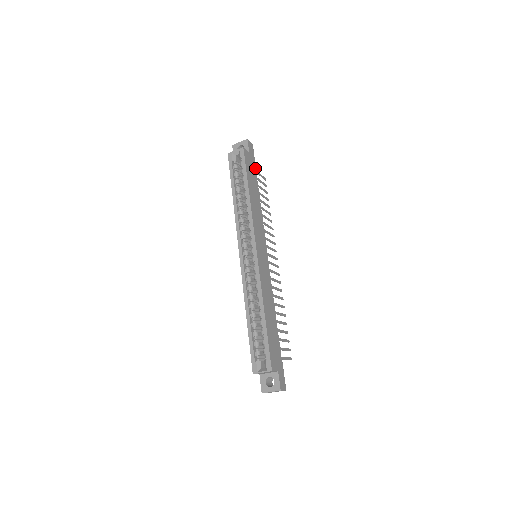
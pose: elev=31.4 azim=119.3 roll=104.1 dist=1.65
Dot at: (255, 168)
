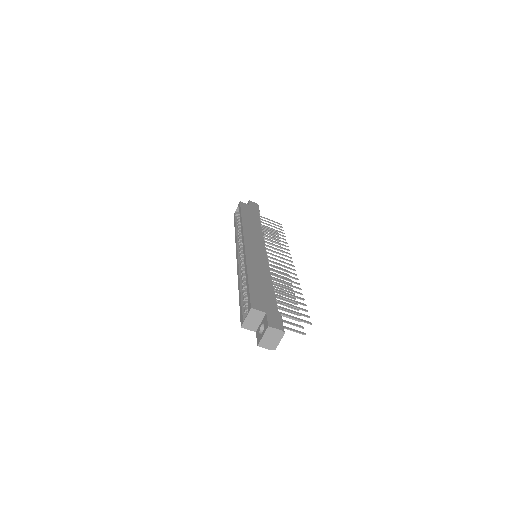
Dot at: (258, 213)
